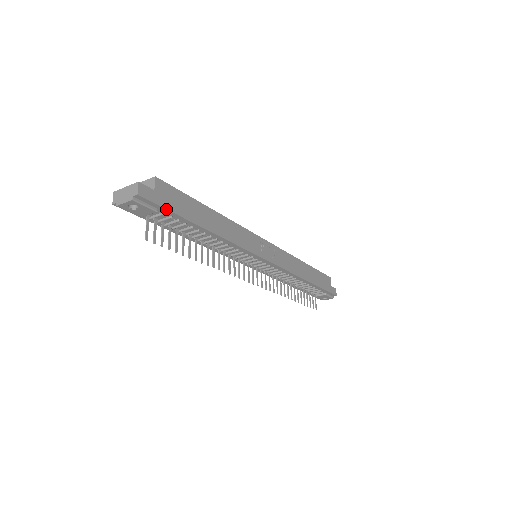
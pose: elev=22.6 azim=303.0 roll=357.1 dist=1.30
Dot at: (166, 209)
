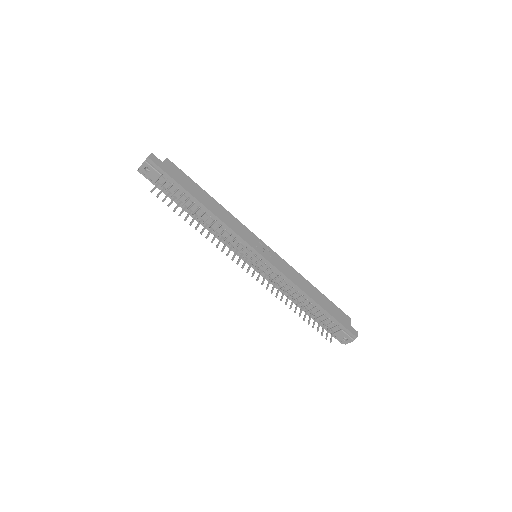
Dot at: (168, 174)
